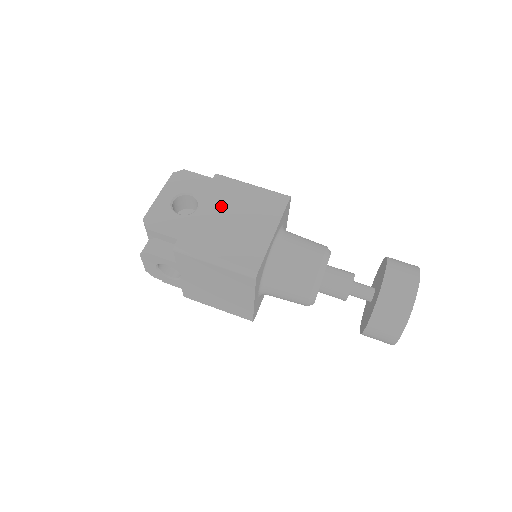
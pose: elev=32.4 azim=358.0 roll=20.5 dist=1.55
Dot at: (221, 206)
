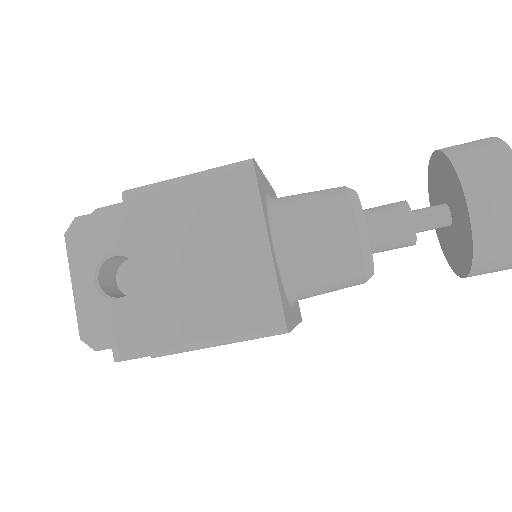
Dot at: (166, 247)
